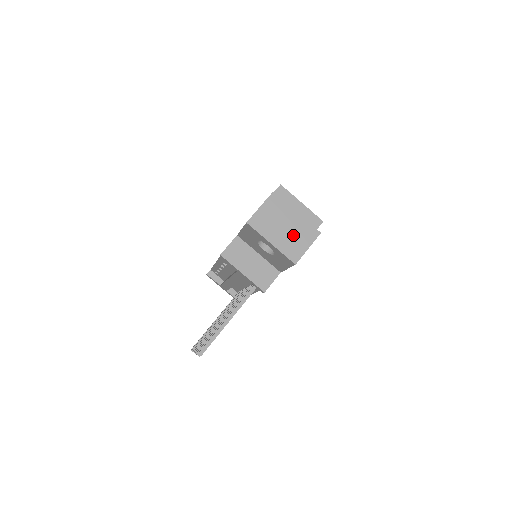
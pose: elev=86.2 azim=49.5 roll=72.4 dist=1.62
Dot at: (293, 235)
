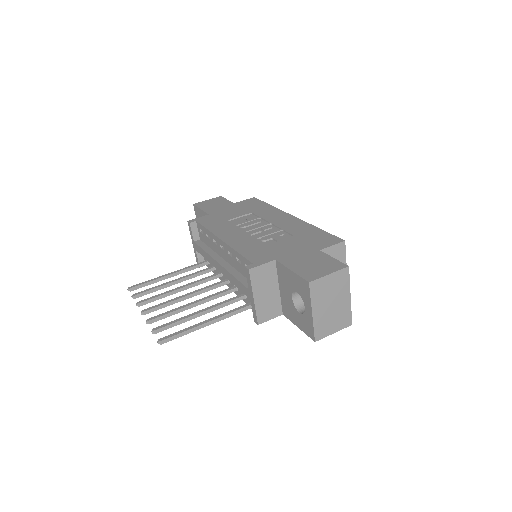
Dot at: (333, 315)
